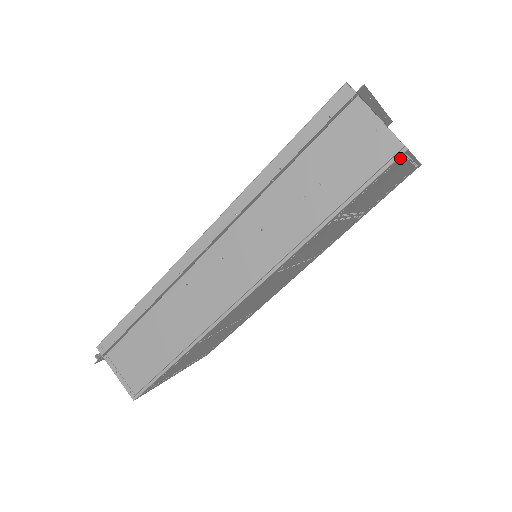
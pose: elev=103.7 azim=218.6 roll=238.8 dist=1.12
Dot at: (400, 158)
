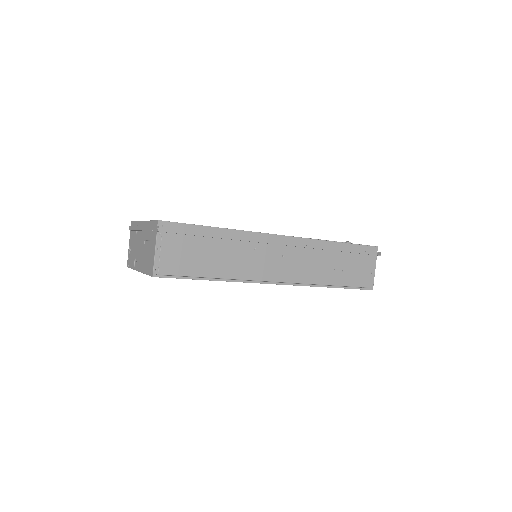
Dot at: occluded
